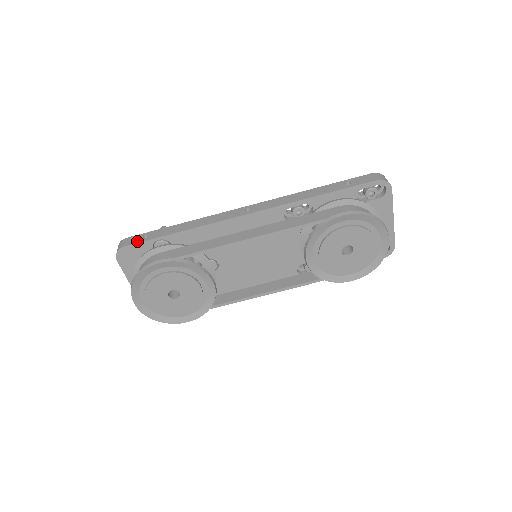
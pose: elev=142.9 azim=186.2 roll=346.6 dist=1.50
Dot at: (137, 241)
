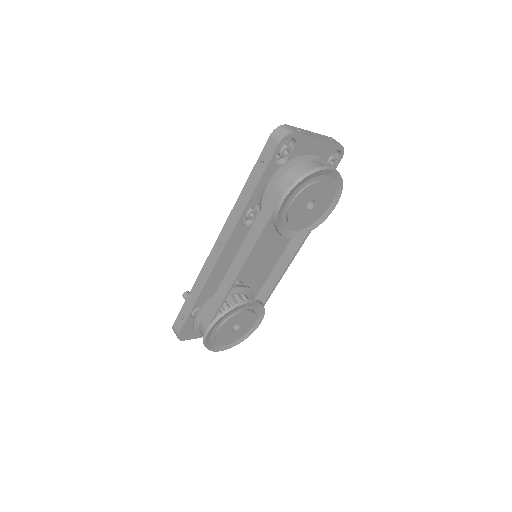
Dot at: (181, 325)
